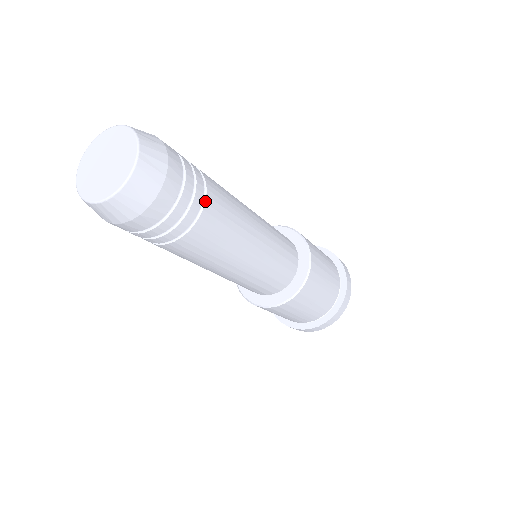
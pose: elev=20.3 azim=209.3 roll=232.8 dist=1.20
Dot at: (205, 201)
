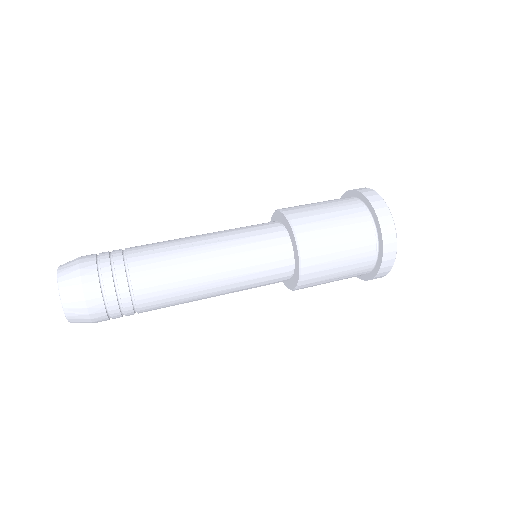
Dot at: (138, 313)
